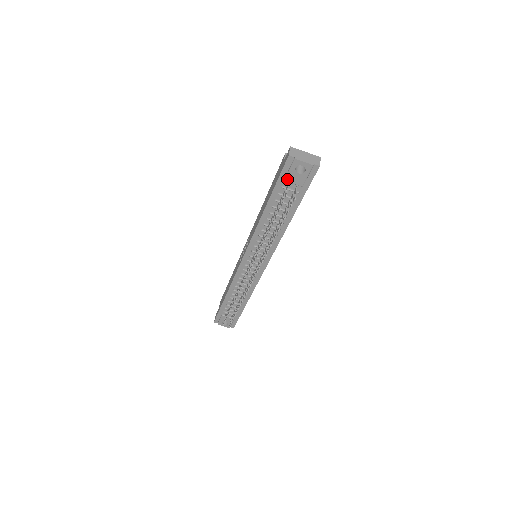
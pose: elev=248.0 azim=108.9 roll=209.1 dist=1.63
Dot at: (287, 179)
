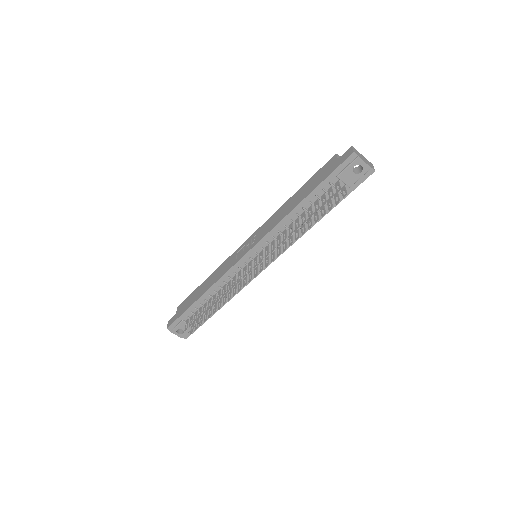
Dot at: (340, 176)
